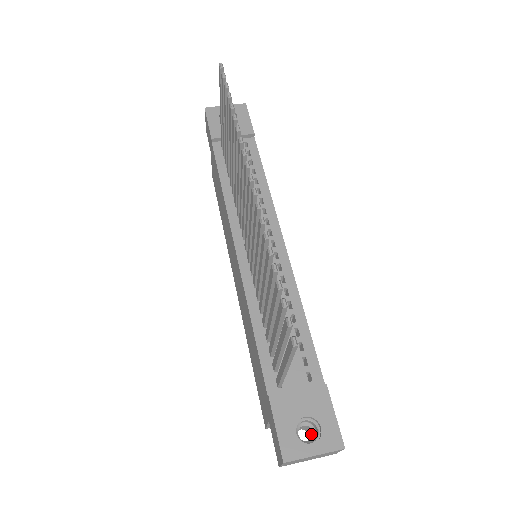
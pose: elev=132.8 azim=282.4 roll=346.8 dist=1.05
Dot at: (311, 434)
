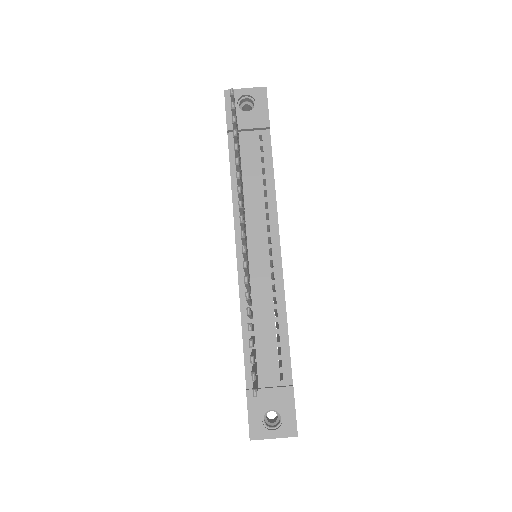
Dot at: (277, 416)
